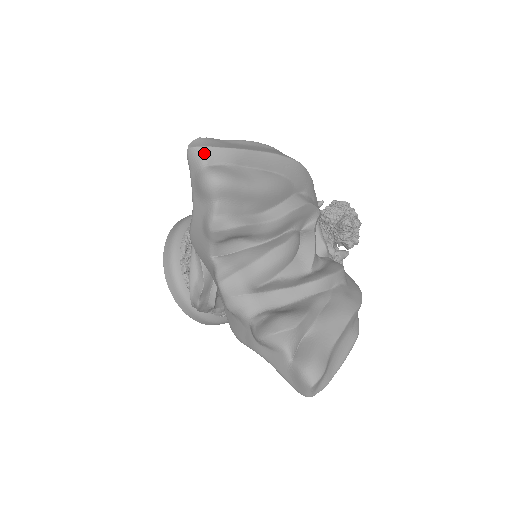
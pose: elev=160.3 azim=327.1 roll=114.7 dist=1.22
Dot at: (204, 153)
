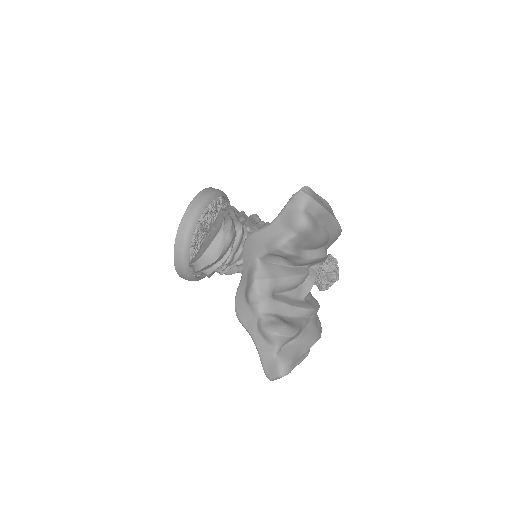
Dot at: (308, 201)
